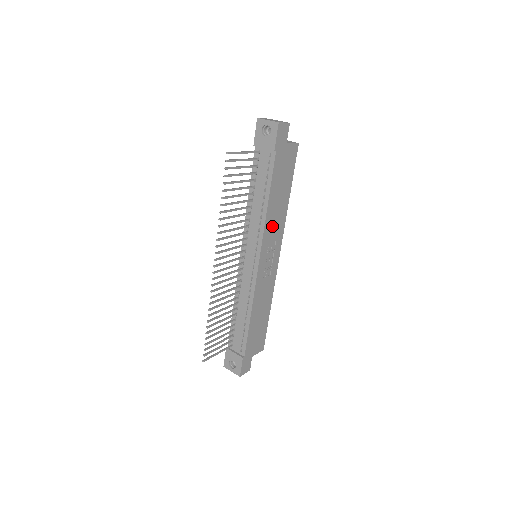
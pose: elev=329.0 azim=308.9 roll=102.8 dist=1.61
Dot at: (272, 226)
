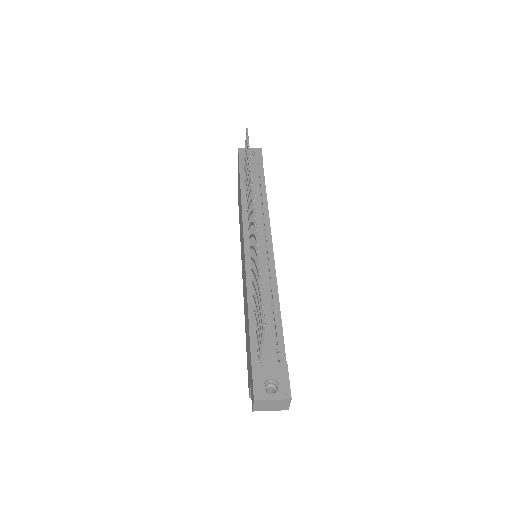
Dot at: occluded
